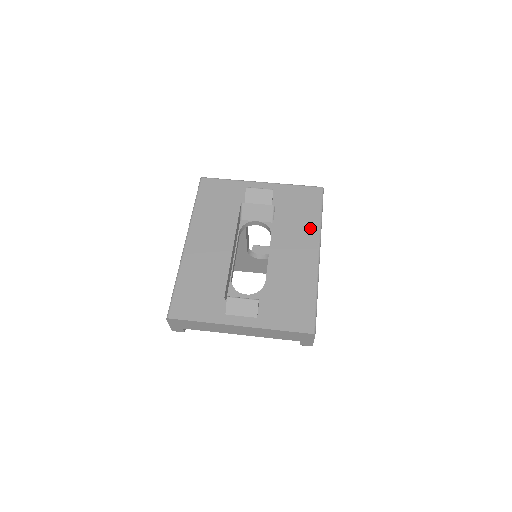
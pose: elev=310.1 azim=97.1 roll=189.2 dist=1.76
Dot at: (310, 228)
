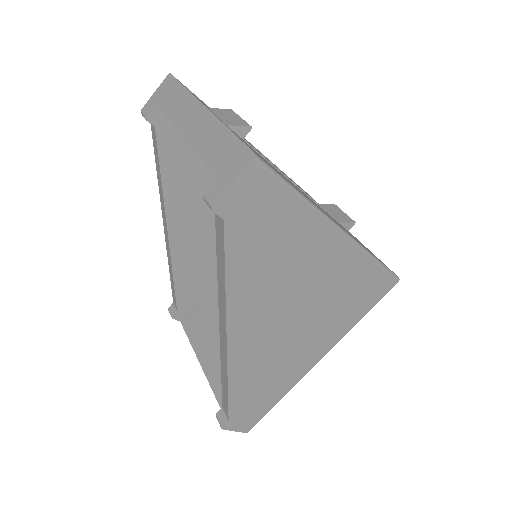
Dot at: occluded
